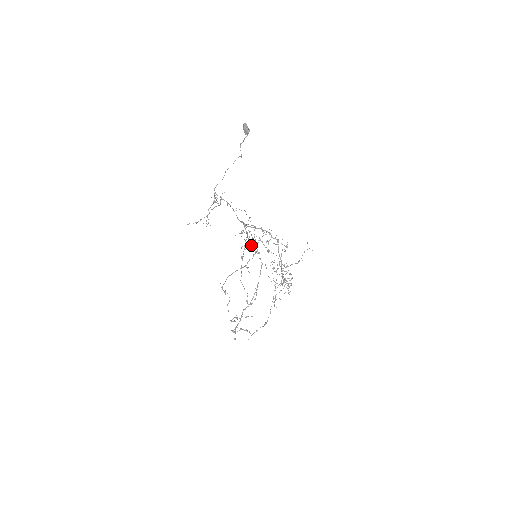
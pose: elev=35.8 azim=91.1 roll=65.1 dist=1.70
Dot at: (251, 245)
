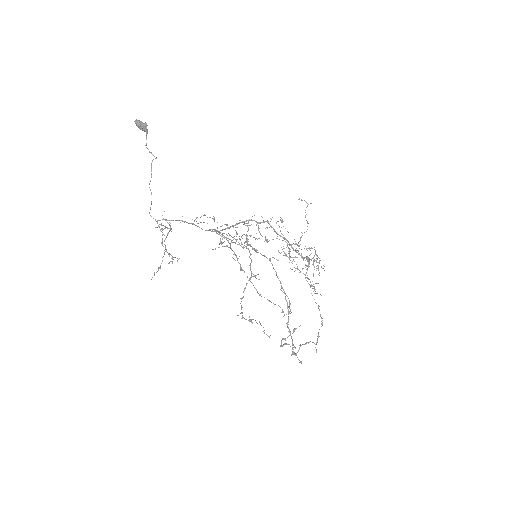
Dot at: occluded
